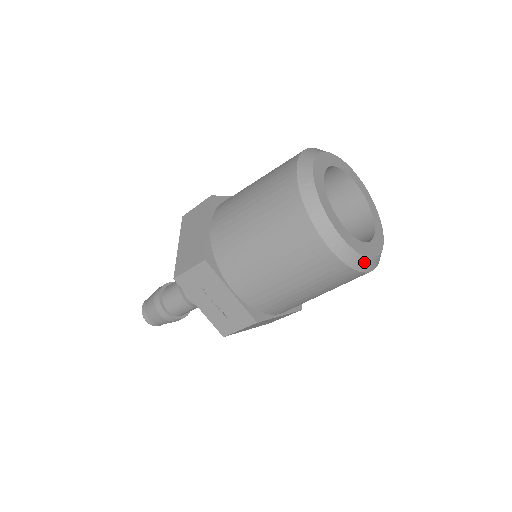
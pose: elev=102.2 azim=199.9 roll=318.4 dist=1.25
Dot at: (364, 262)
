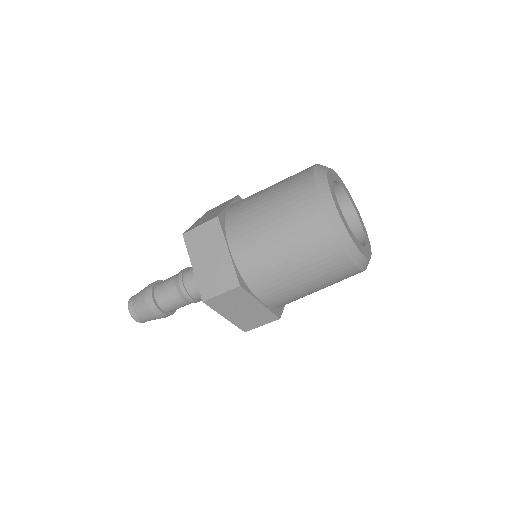
Dot at: occluded
